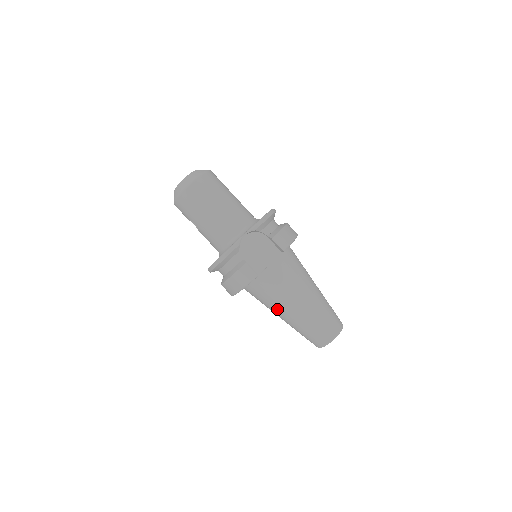
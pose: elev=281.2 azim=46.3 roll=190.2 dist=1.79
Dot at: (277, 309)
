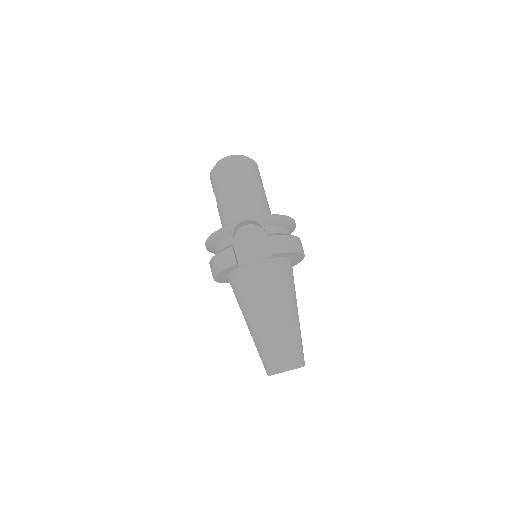
Dot at: (245, 311)
